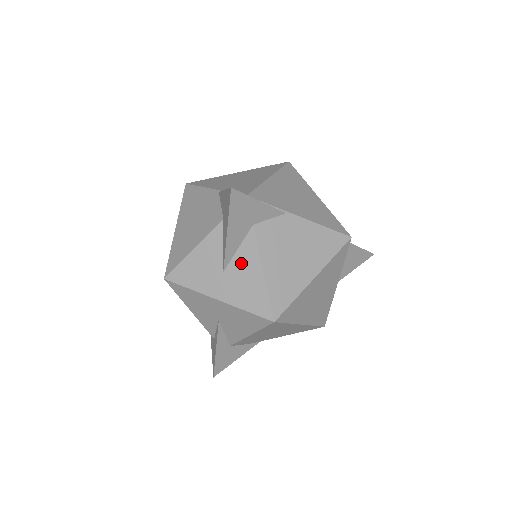
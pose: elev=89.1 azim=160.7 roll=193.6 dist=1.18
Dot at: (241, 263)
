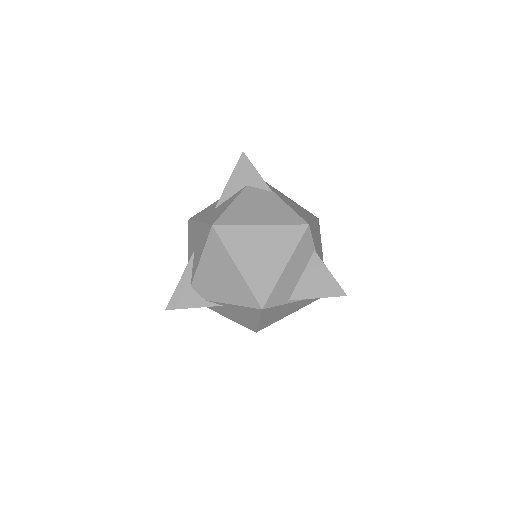
Dot at: (226, 203)
